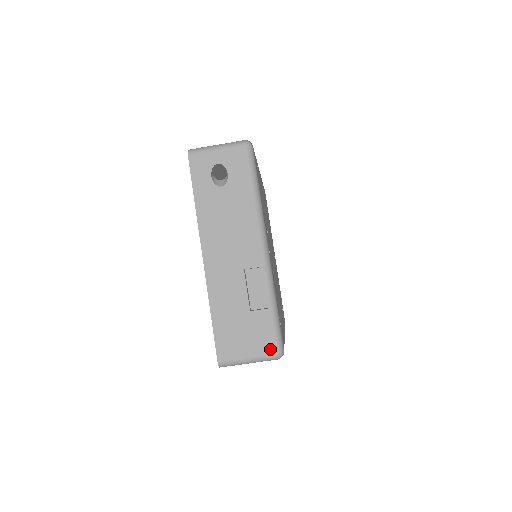
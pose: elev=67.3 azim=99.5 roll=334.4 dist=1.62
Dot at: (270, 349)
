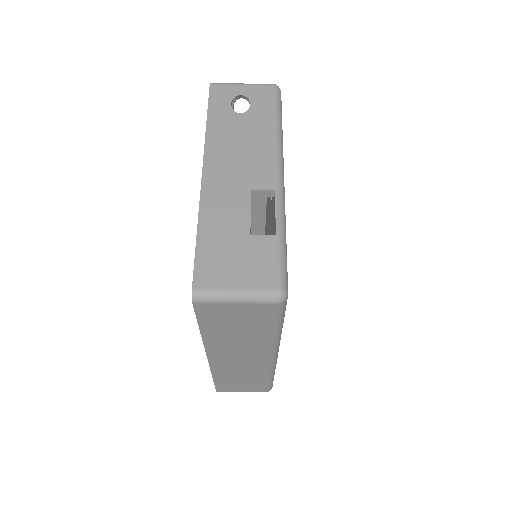
Dot at: (270, 283)
